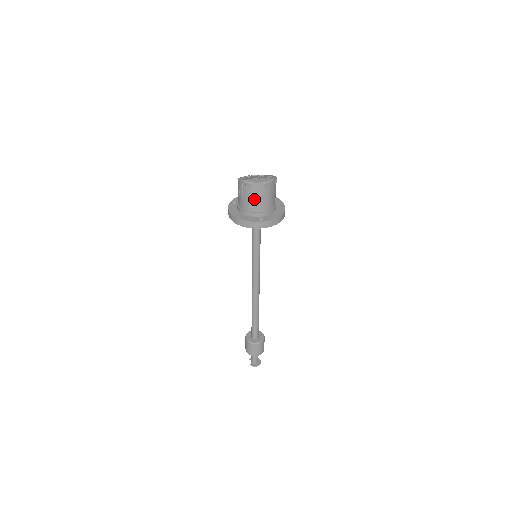
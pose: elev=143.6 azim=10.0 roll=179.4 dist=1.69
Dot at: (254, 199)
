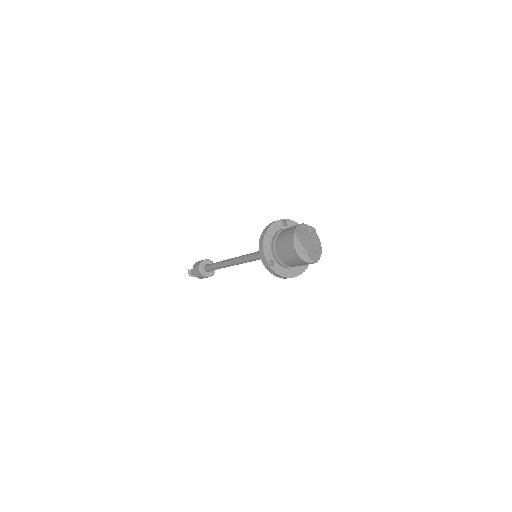
Dot at: (285, 251)
